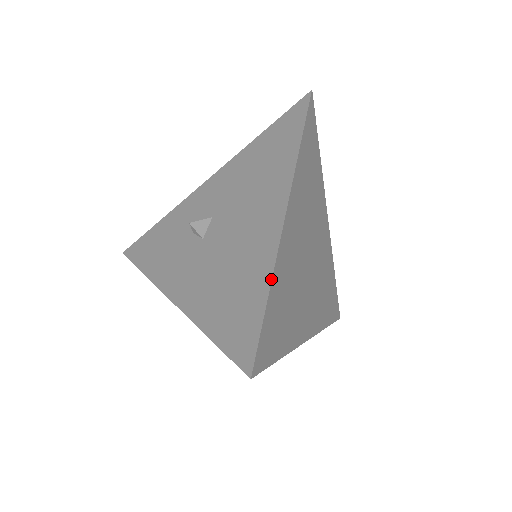
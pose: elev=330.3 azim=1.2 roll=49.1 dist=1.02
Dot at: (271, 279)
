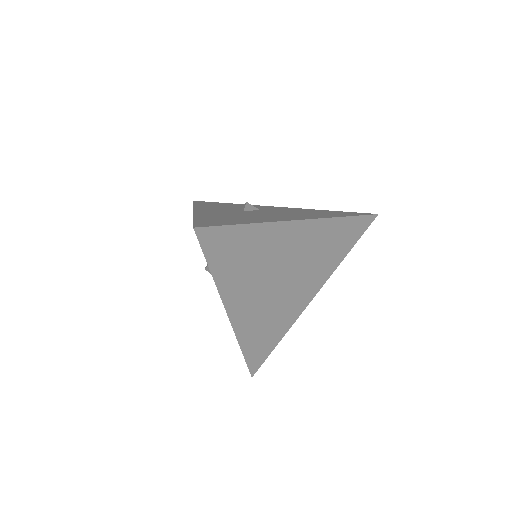
Dot at: (257, 222)
